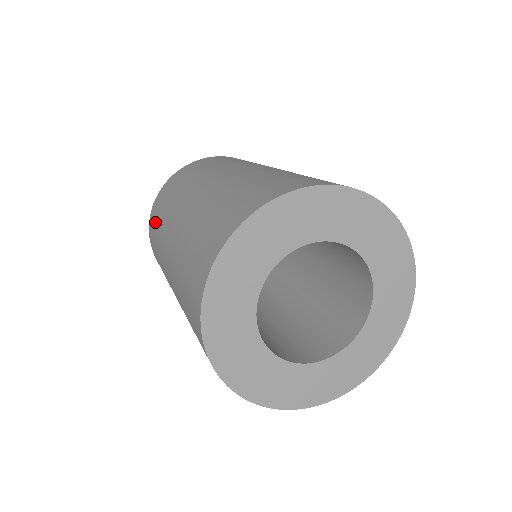
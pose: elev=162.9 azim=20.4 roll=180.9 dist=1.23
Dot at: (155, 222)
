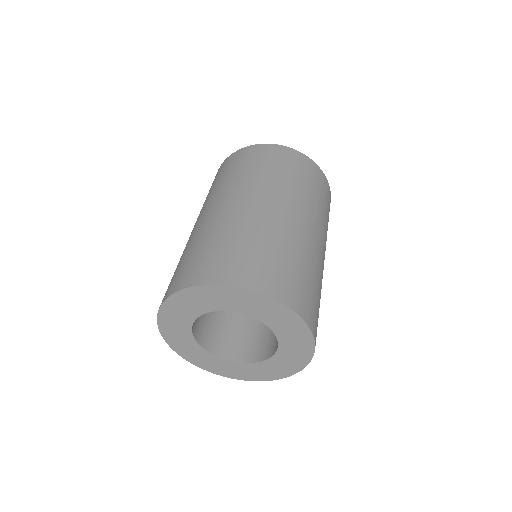
Dot at: occluded
